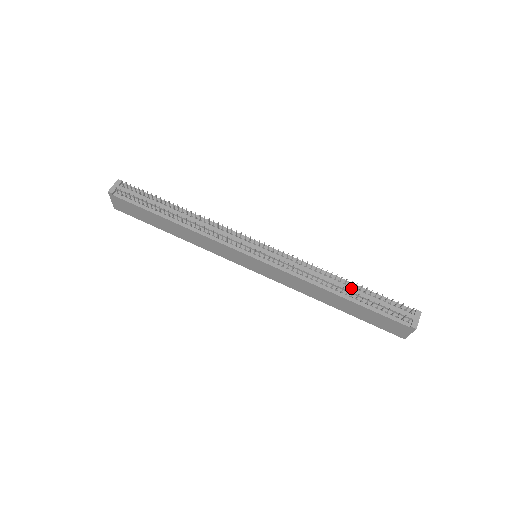
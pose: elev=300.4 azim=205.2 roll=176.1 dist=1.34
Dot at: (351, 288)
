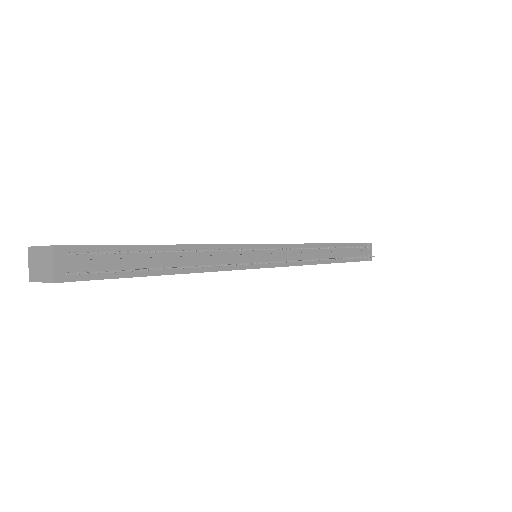
Dot at: (336, 250)
